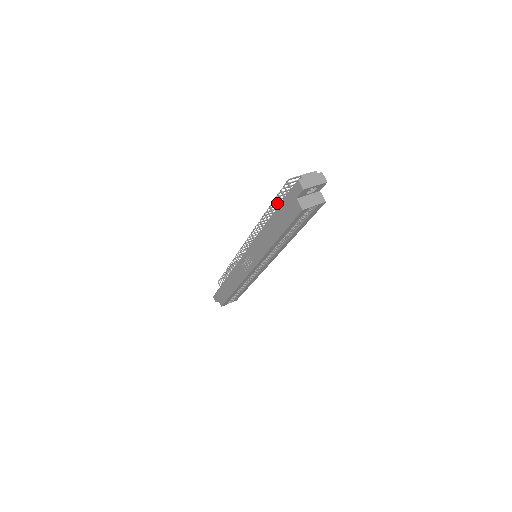
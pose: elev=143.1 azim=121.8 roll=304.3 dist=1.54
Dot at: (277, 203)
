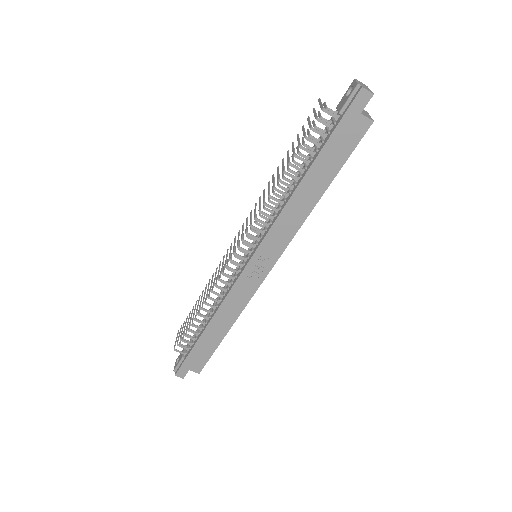
Dot at: (307, 150)
